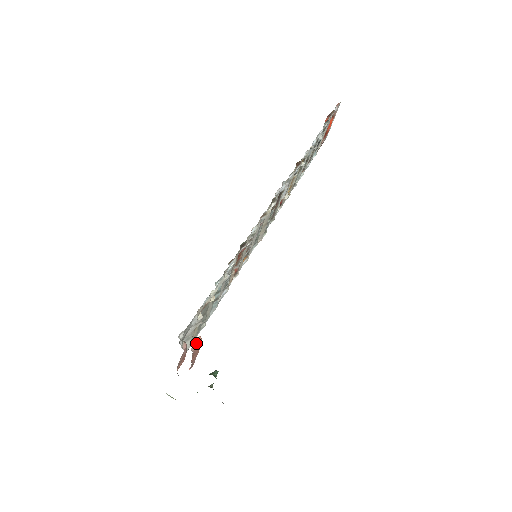
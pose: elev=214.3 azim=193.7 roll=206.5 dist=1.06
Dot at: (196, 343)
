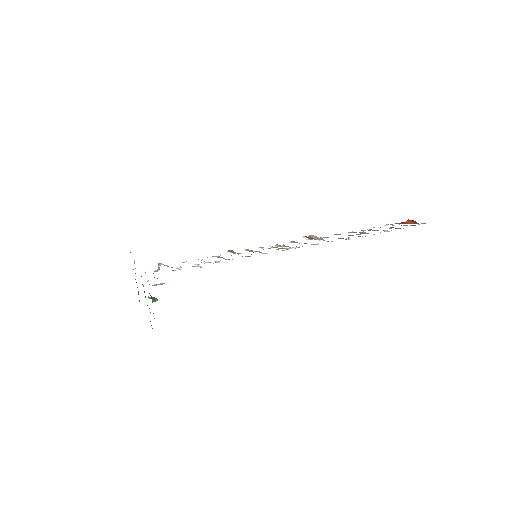
Dot at: (159, 284)
